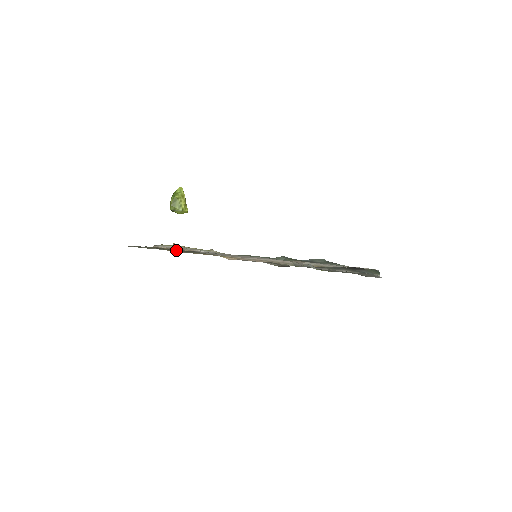
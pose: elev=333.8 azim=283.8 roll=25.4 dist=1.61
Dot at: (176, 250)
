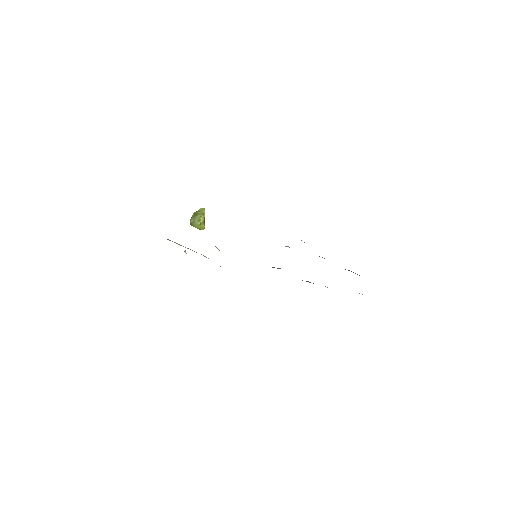
Dot at: occluded
